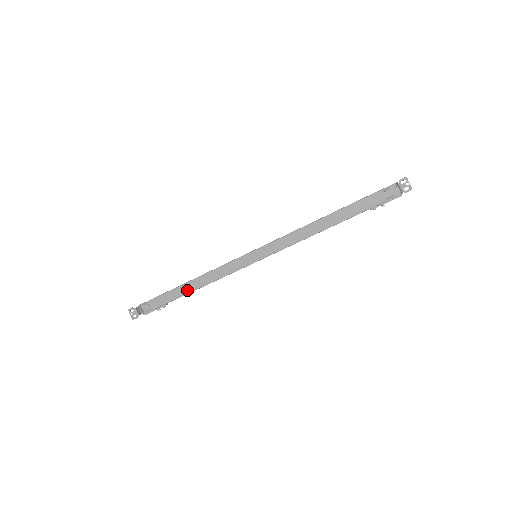
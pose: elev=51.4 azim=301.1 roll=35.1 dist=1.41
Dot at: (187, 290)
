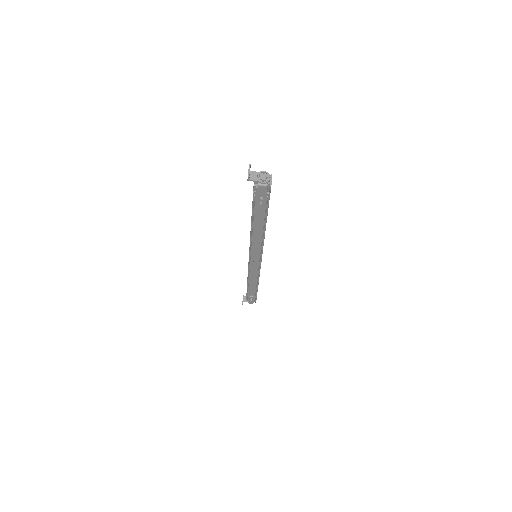
Dot at: occluded
